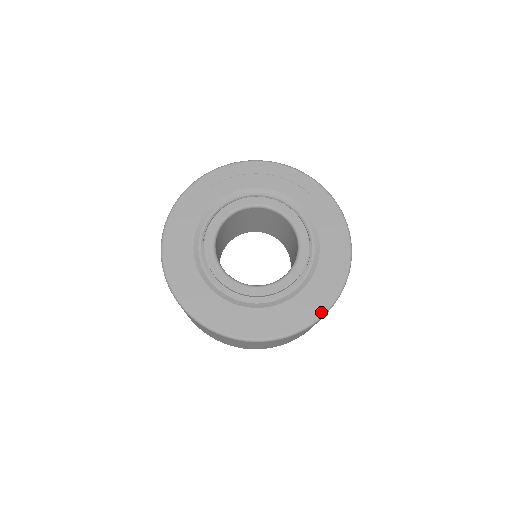
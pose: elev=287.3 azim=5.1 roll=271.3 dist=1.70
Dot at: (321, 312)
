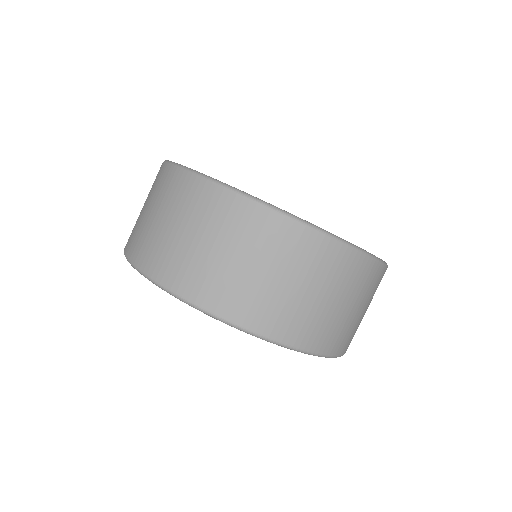
Dot at: occluded
